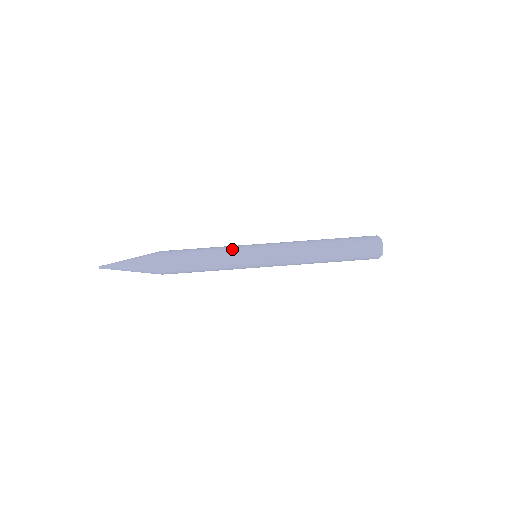
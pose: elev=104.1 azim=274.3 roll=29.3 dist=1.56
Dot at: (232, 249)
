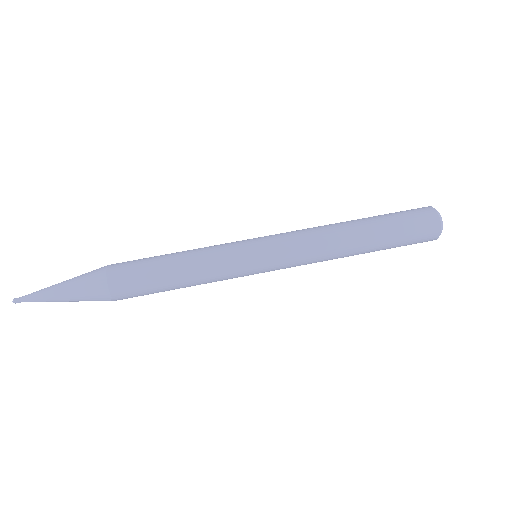
Dot at: (220, 253)
